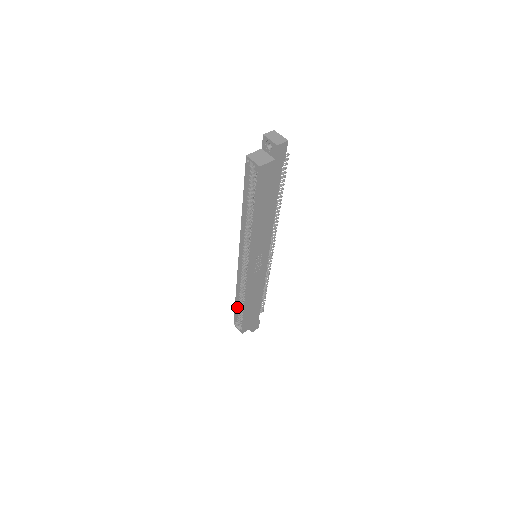
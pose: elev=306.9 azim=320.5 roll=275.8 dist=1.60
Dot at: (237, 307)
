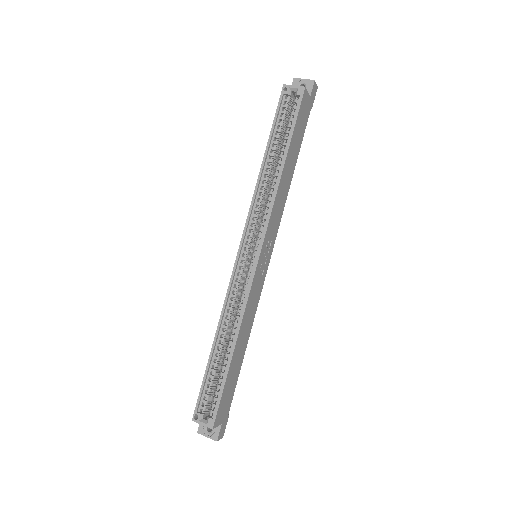
Dot at: (209, 369)
